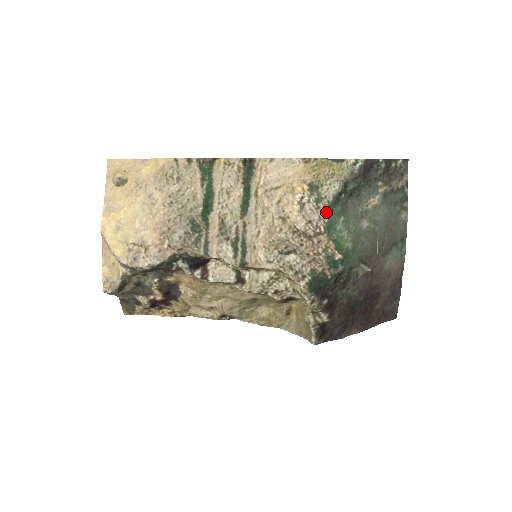
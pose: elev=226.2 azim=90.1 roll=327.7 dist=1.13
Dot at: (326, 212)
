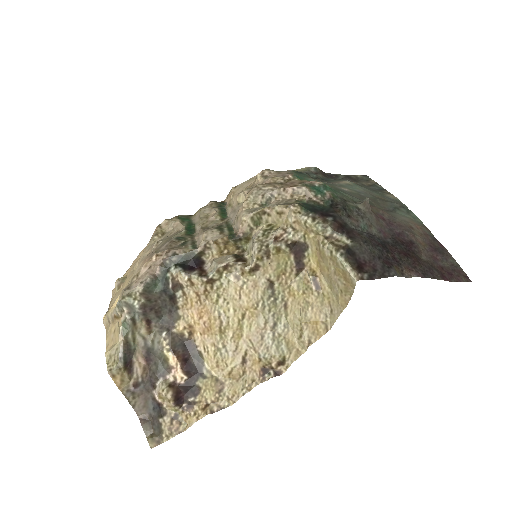
Dot at: (290, 173)
